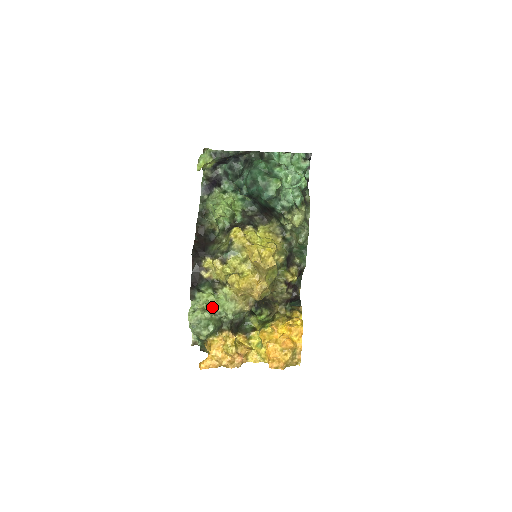
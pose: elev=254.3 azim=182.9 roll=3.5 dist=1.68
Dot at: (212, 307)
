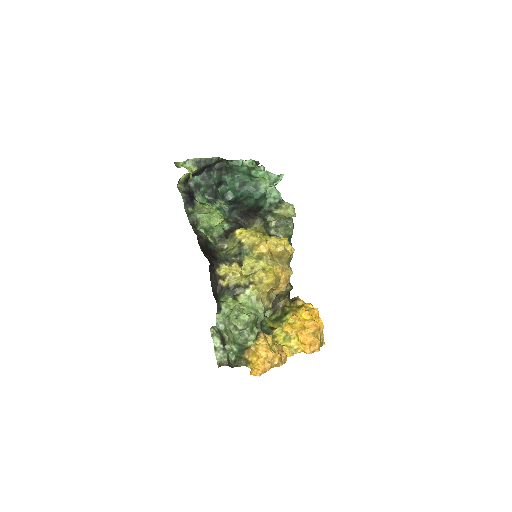
Dot at: (248, 310)
